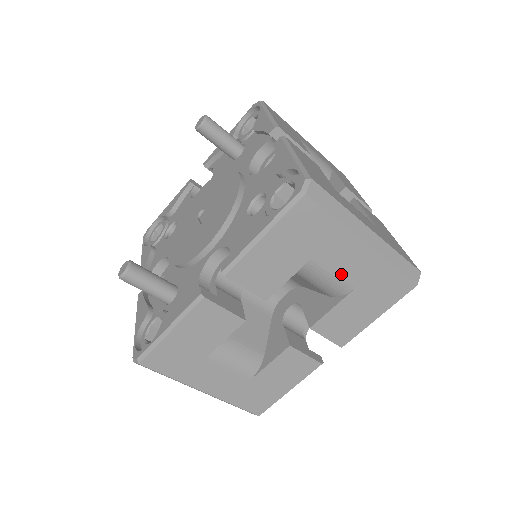
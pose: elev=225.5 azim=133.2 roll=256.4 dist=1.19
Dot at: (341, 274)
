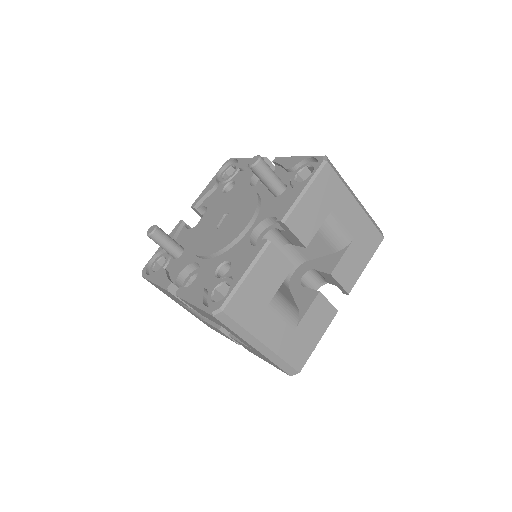
Dot at: (242, 341)
